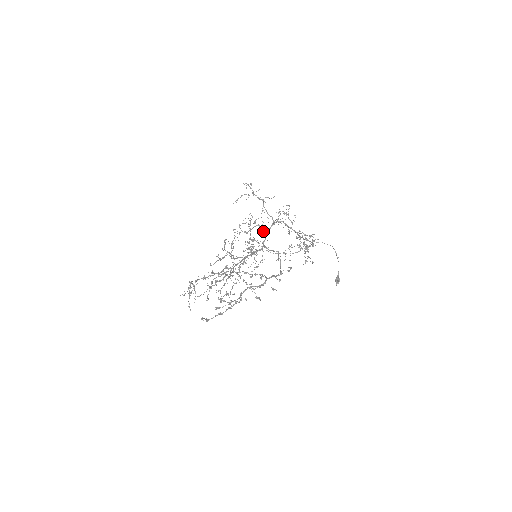
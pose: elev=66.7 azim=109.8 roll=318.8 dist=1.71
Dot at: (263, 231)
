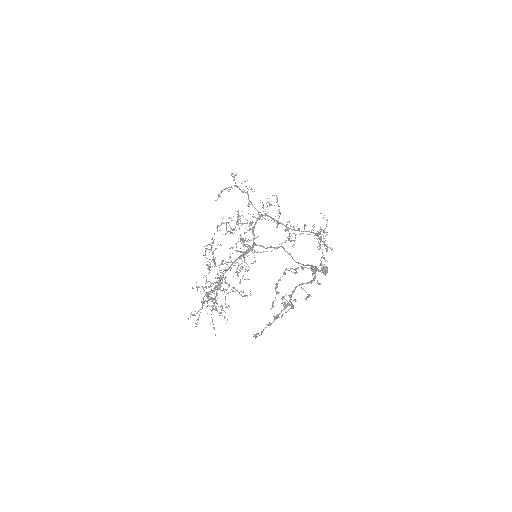
Dot at: (249, 228)
